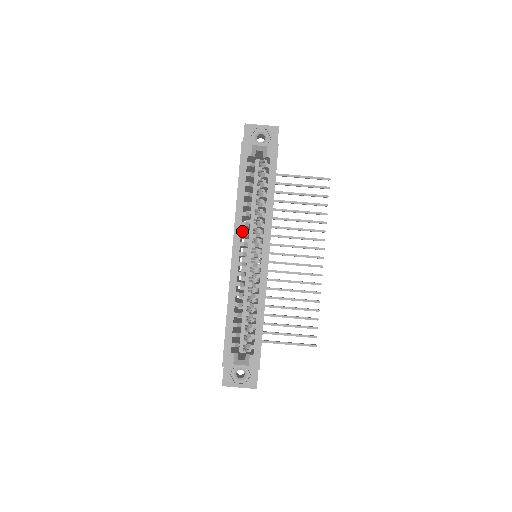
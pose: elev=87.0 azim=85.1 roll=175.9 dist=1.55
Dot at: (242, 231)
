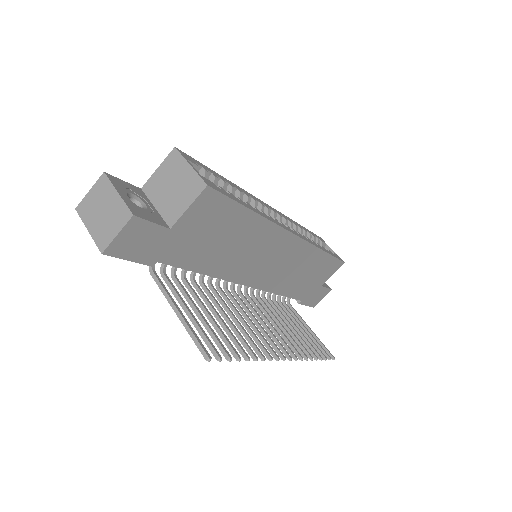
Dot at: occluded
